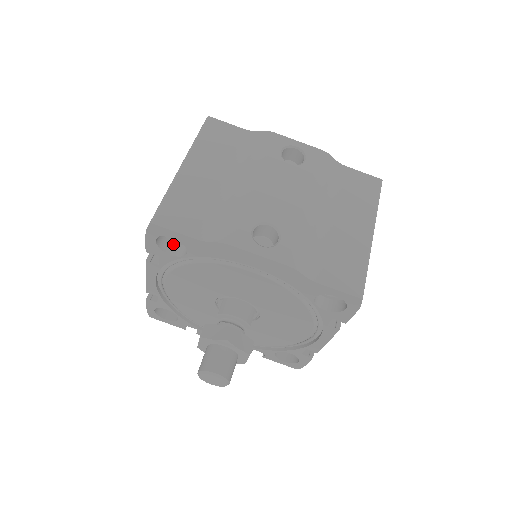
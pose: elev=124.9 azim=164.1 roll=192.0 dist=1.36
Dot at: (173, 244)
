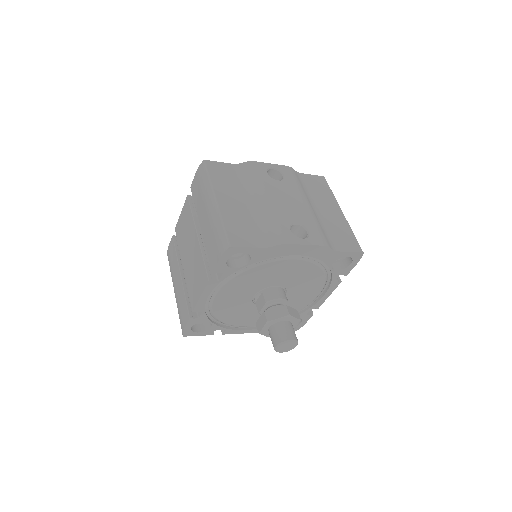
Dot at: (230, 260)
